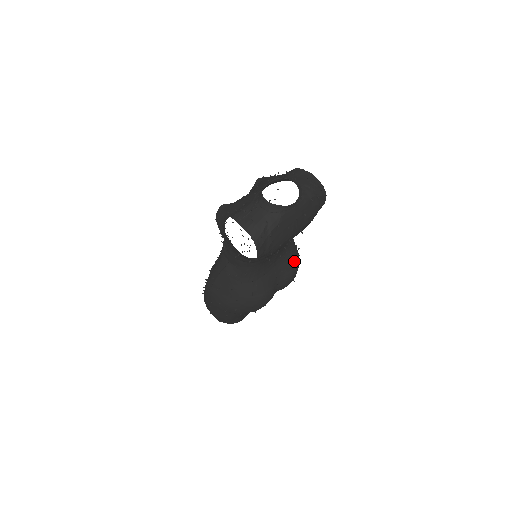
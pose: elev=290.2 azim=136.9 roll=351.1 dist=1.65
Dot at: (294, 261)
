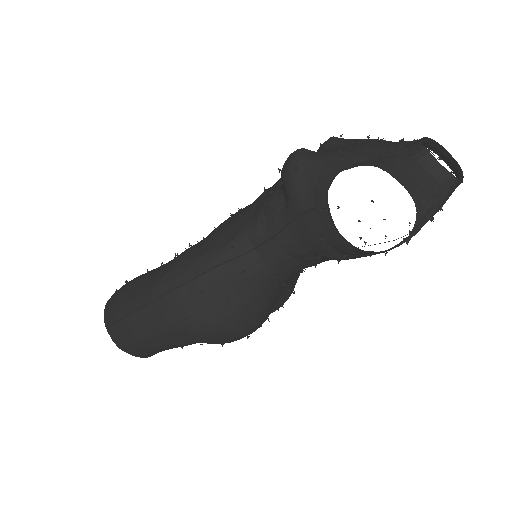
Dot at: occluded
